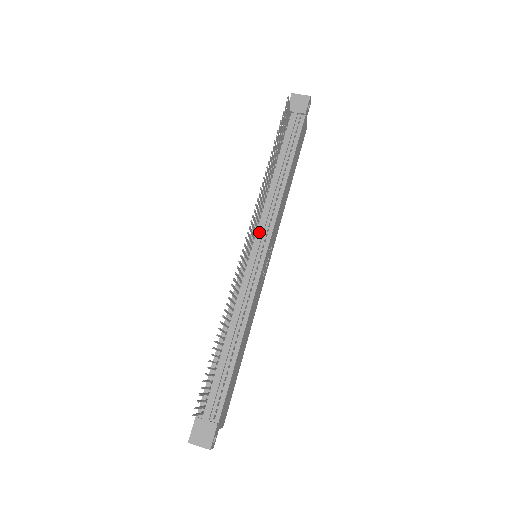
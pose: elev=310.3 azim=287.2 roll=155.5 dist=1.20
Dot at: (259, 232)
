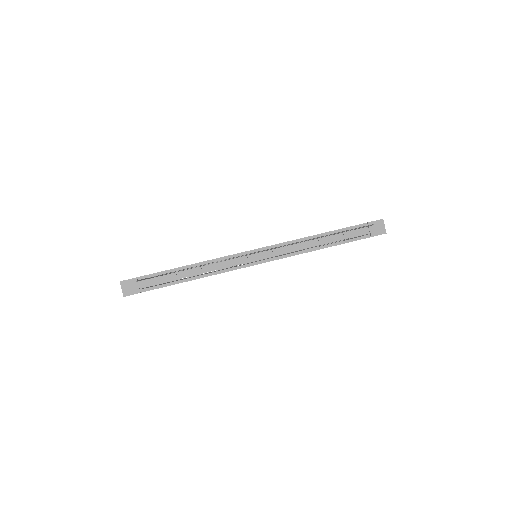
Dot at: (272, 252)
